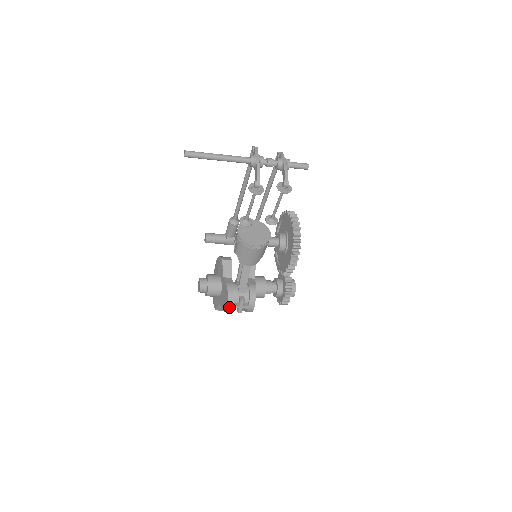
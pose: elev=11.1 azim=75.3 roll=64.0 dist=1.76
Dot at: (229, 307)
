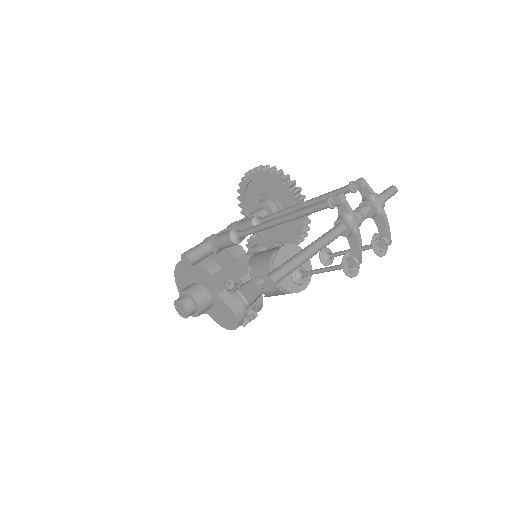
Dot at: occluded
